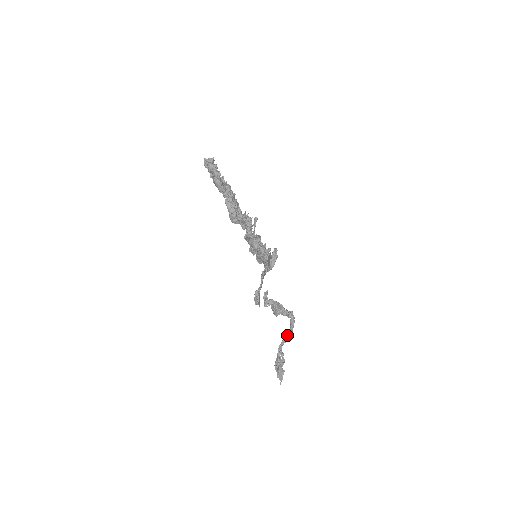
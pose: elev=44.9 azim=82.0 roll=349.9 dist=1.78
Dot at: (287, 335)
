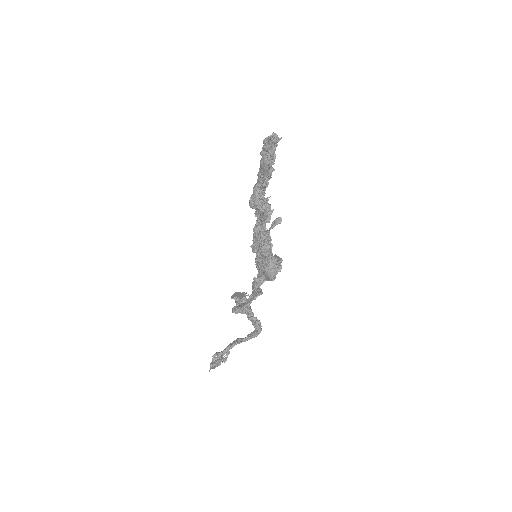
Dot at: (243, 340)
